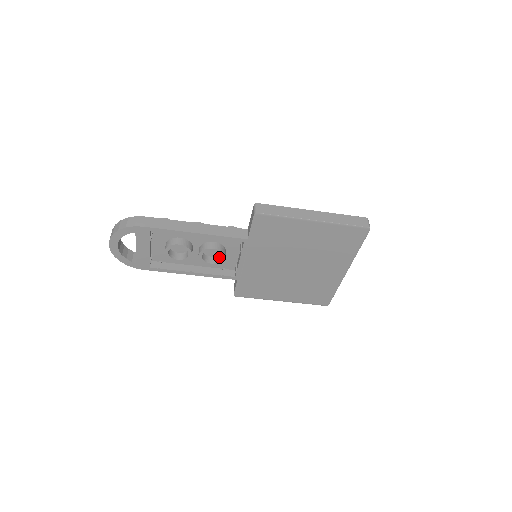
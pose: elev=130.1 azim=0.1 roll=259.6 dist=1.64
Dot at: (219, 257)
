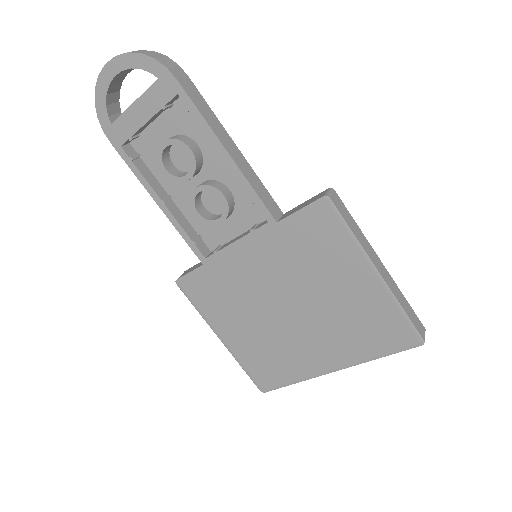
Dot at: (214, 215)
